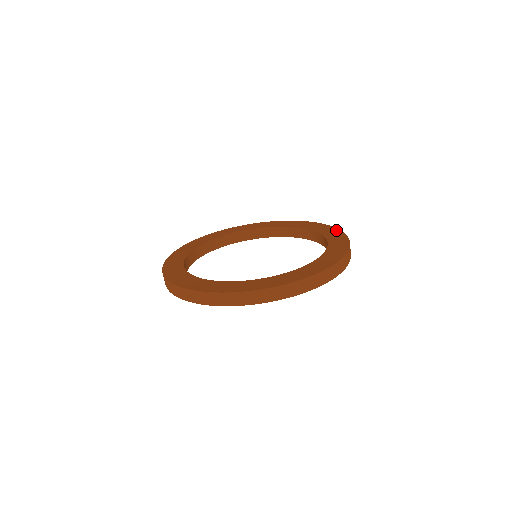
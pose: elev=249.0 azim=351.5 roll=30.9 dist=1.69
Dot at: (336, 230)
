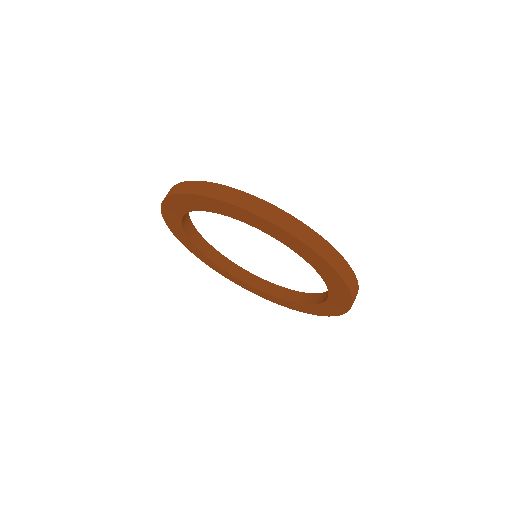
Dot at: occluded
